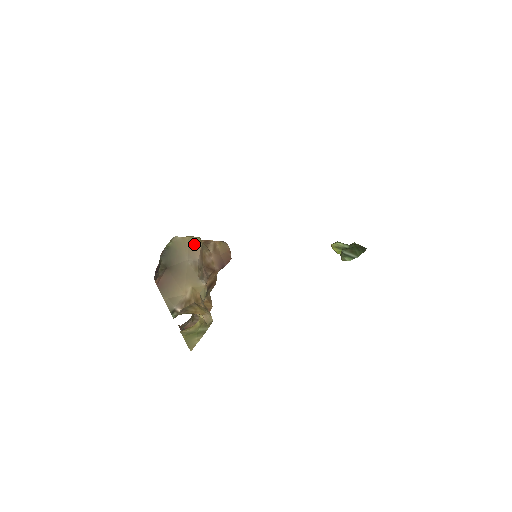
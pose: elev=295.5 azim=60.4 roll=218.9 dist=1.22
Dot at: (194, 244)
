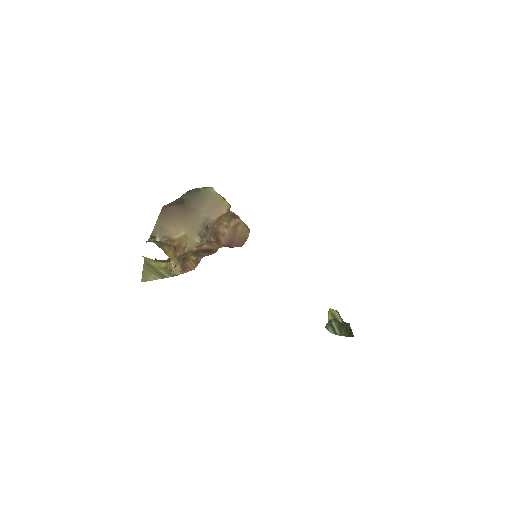
Dot at: (221, 206)
